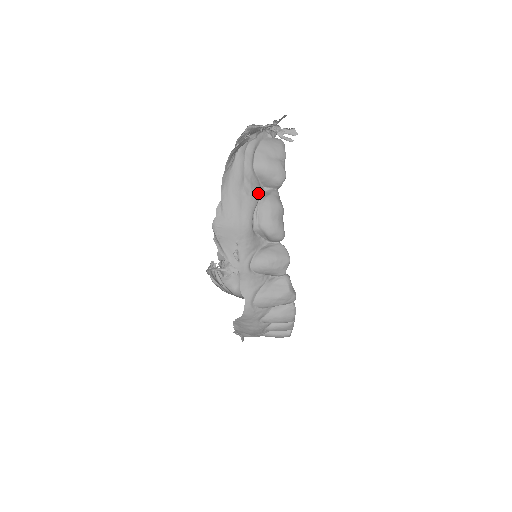
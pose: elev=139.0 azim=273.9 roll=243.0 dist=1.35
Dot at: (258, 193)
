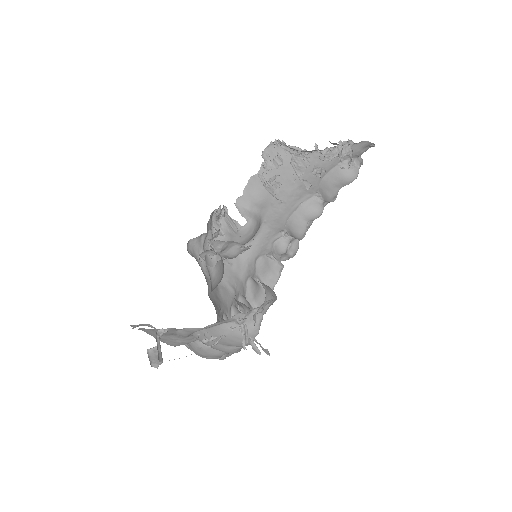
Dot at: (195, 339)
